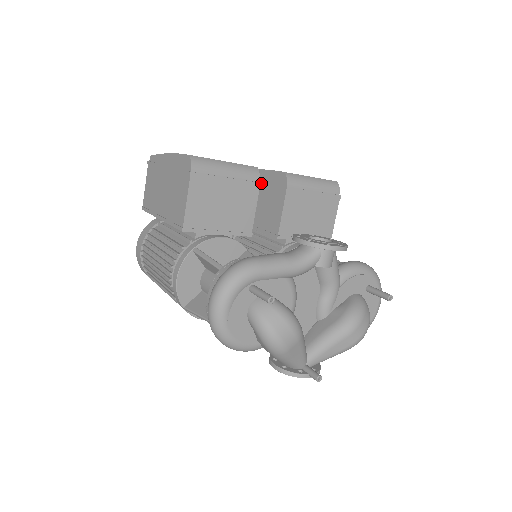
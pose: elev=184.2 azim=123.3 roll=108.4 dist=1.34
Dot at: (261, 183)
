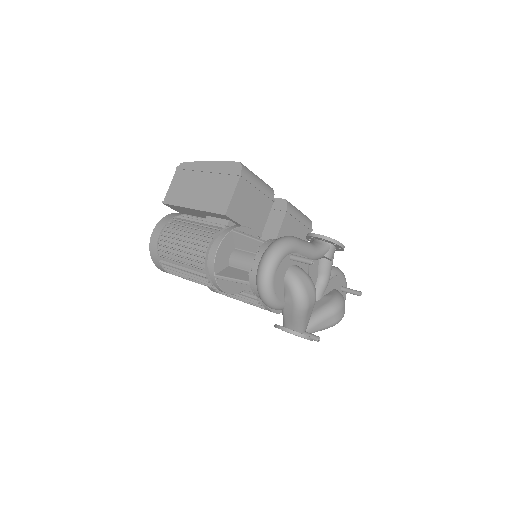
Dot at: occluded
